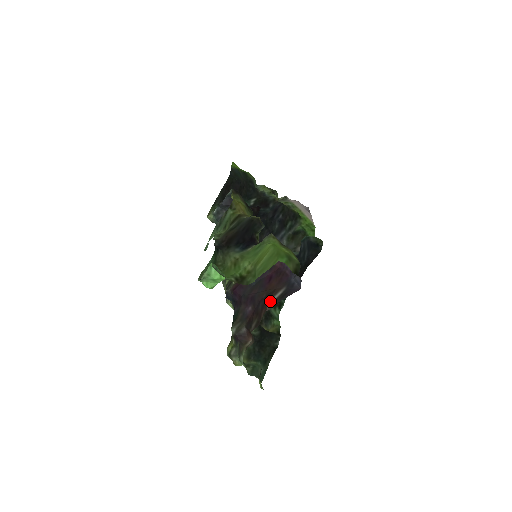
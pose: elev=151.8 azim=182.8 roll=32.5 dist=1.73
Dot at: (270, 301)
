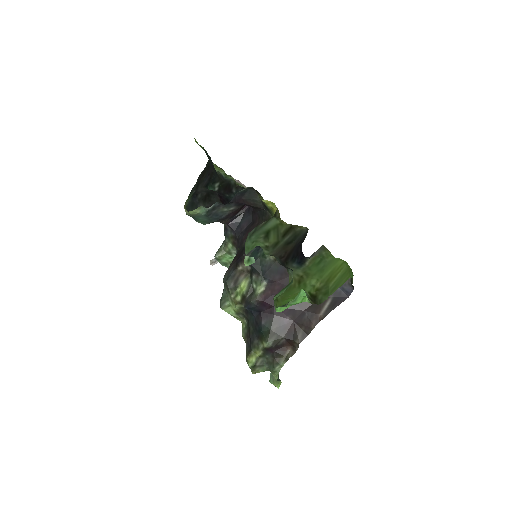
Dot at: (321, 312)
